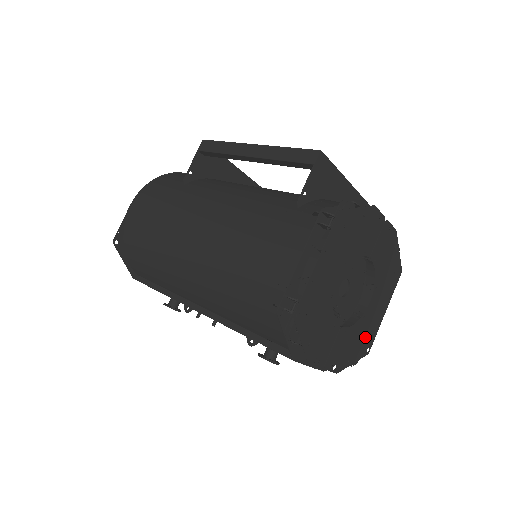
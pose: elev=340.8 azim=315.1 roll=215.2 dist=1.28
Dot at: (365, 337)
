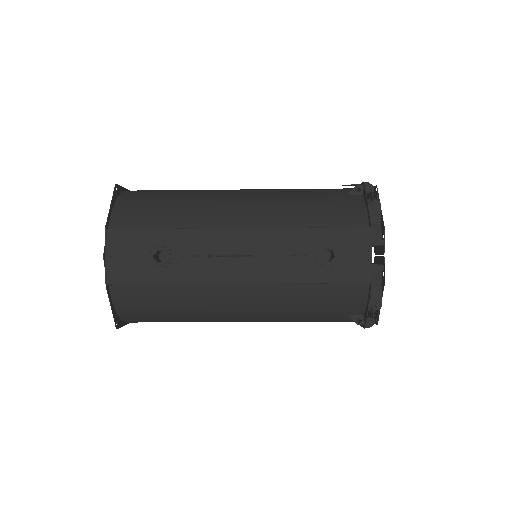
Dot at: occluded
